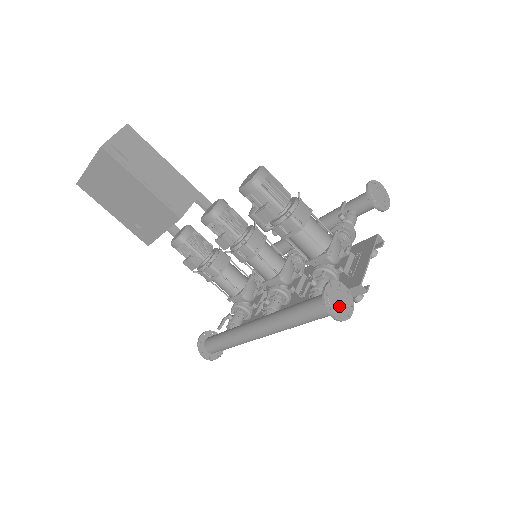
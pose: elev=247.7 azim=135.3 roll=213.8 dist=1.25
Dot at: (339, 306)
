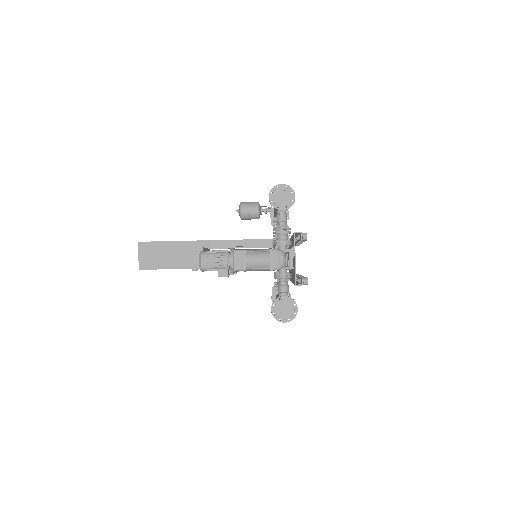
Dot at: (286, 313)
